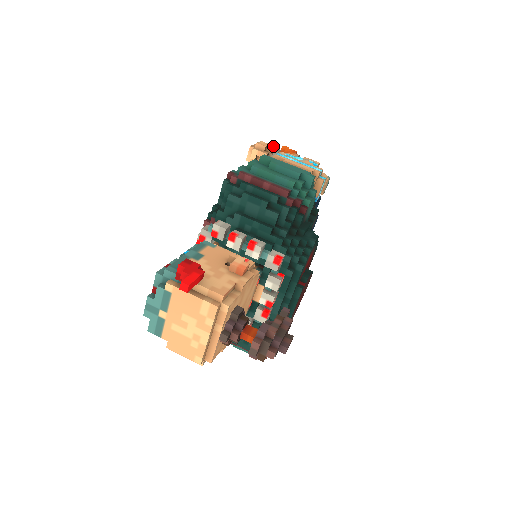
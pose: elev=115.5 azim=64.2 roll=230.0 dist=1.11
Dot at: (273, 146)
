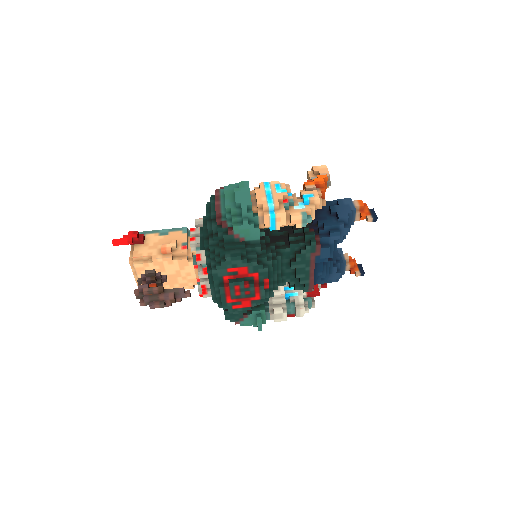
Dot at: (325, 172)
